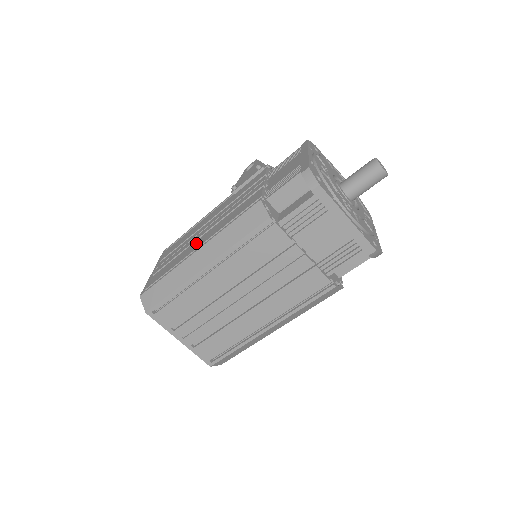
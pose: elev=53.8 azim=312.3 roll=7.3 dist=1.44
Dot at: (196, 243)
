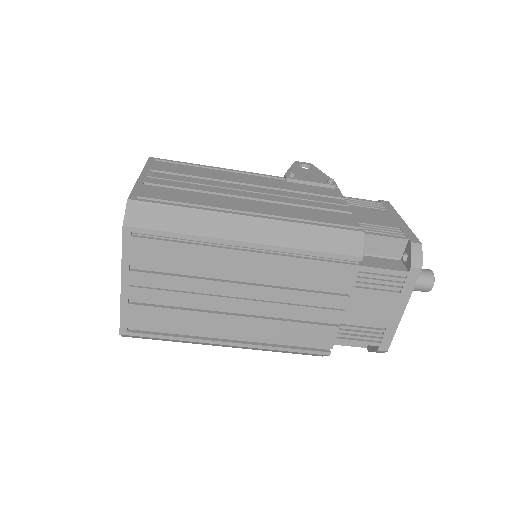
Dot at: (242, 202)
